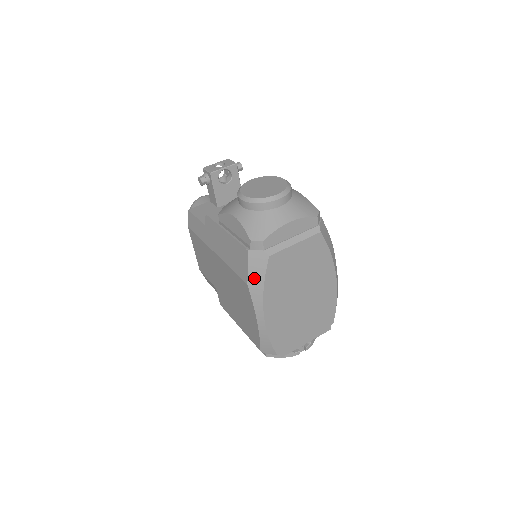
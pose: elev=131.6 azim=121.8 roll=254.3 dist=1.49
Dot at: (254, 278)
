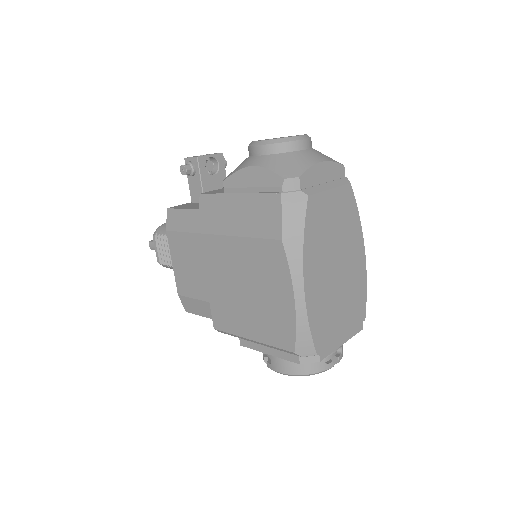
Dot at: (290, 229)
